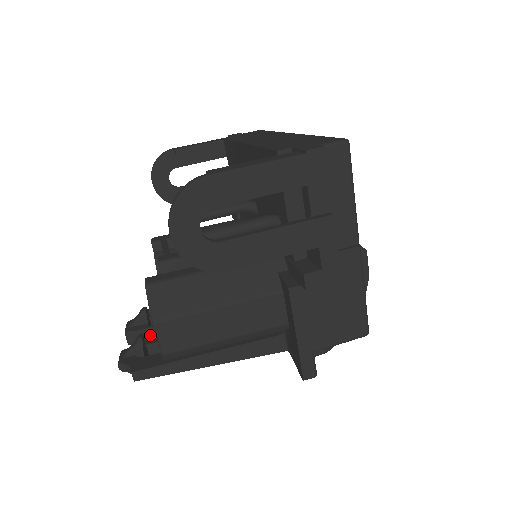
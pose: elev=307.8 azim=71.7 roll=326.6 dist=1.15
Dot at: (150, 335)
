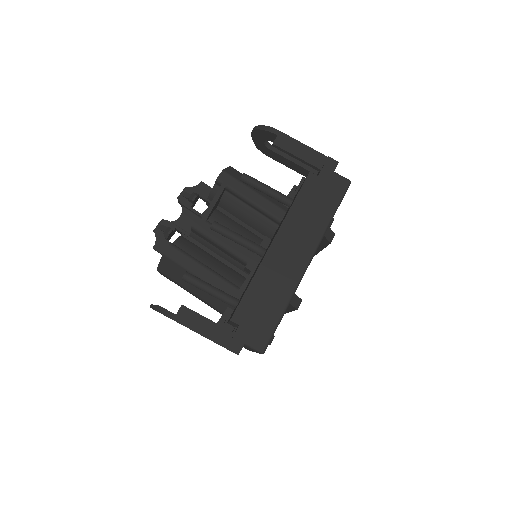
Dot at: (187, 214)
